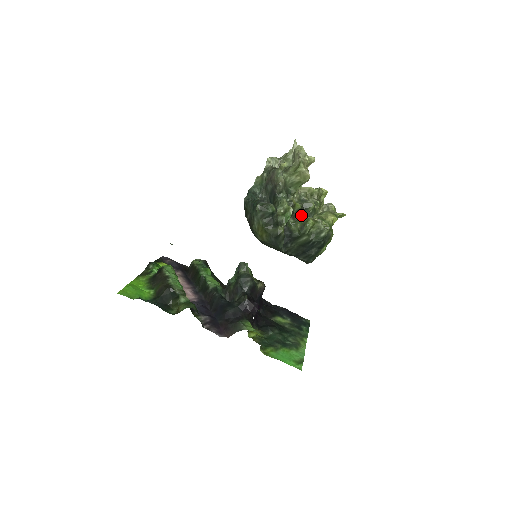
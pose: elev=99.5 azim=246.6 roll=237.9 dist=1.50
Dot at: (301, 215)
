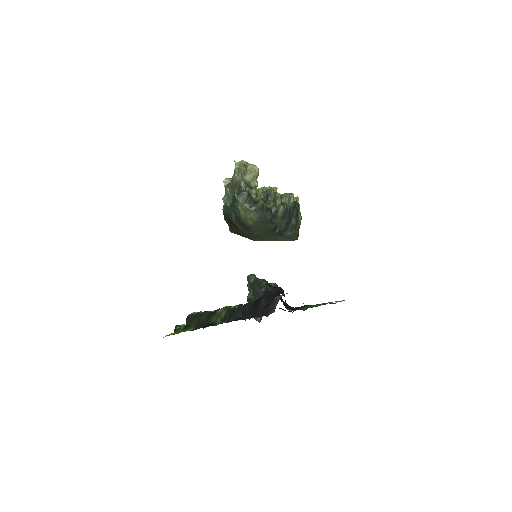
Dot at: occluded
